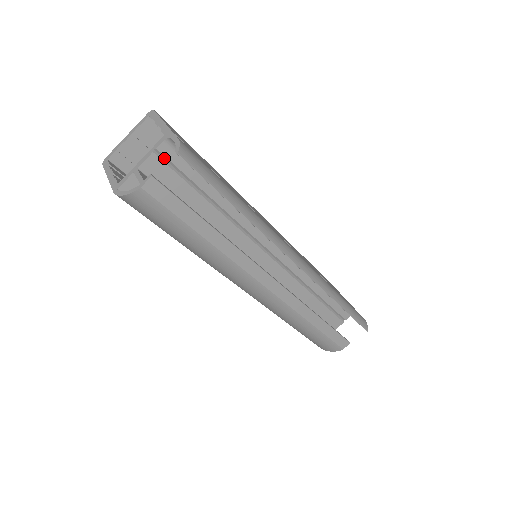
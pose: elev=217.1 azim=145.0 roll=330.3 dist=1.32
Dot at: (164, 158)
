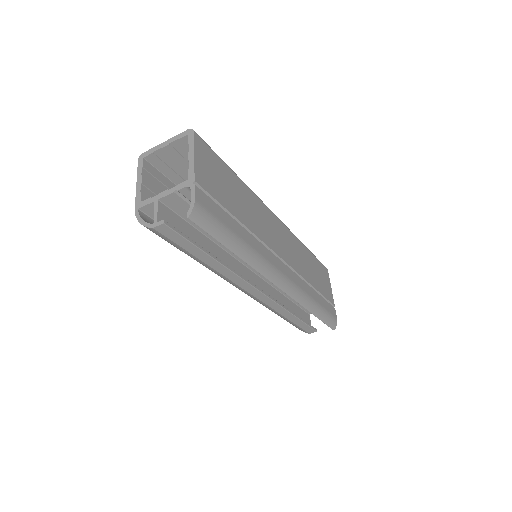
Dot at: (184, 196)
